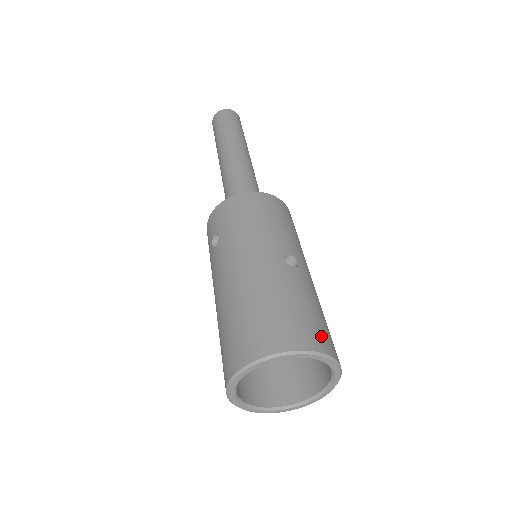
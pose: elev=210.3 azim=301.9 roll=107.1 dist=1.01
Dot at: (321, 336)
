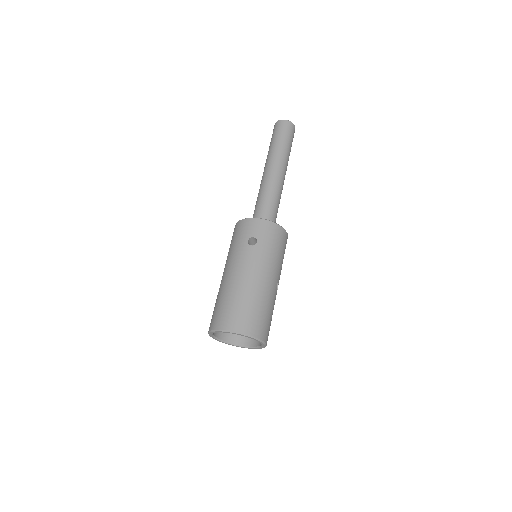
Dot at: occluded
